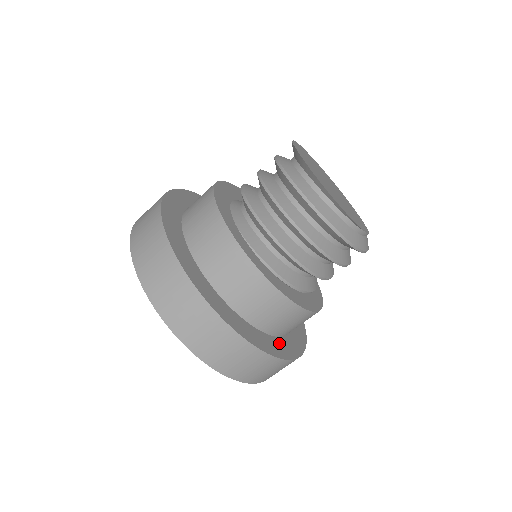
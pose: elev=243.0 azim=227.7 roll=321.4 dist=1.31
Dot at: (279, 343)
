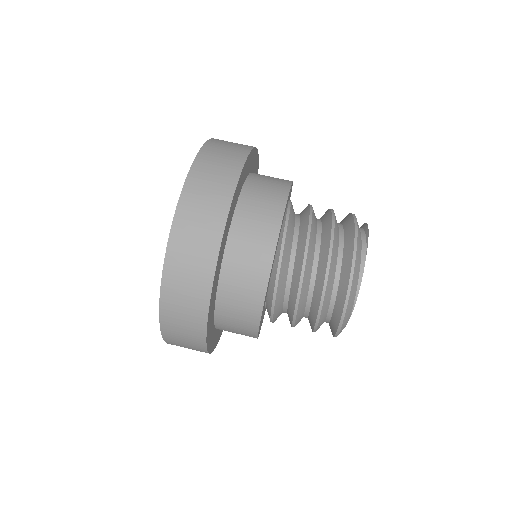
Dot at: (235, 205)
